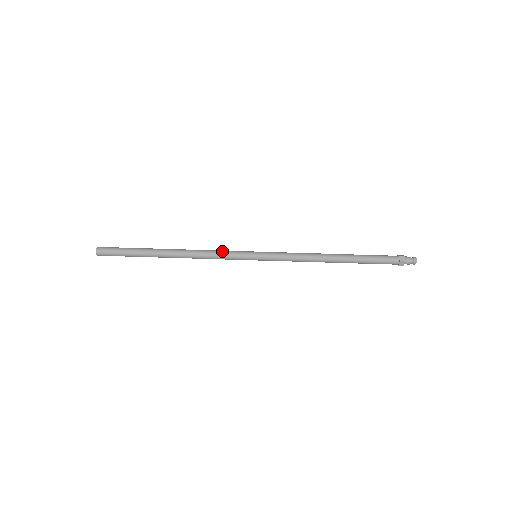
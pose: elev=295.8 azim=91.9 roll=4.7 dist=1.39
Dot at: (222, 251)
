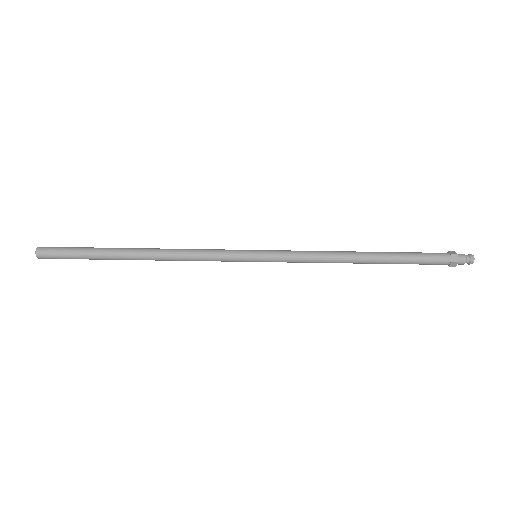
Dot at: (209, 257)
